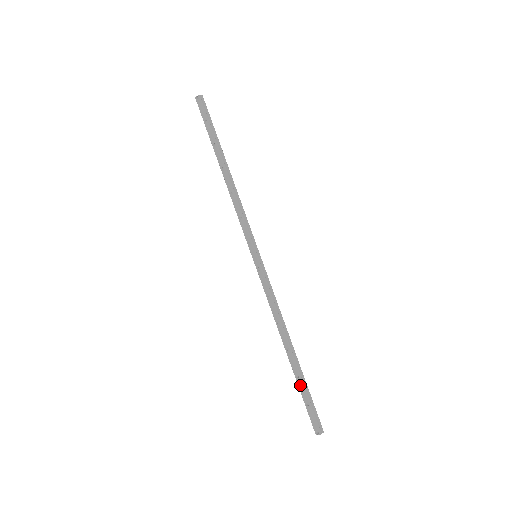
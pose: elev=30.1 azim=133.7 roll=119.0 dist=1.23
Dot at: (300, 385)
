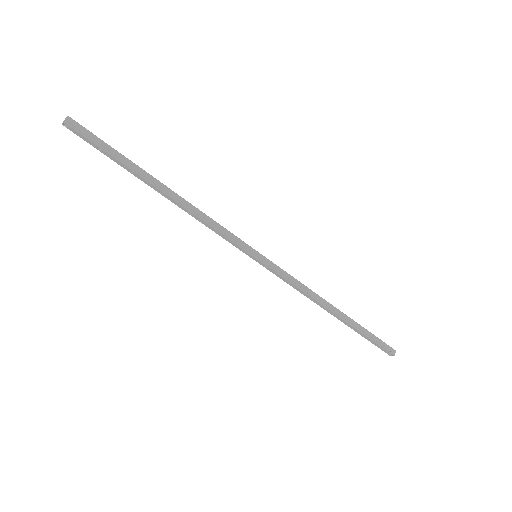
Dot at: (359, 333)
